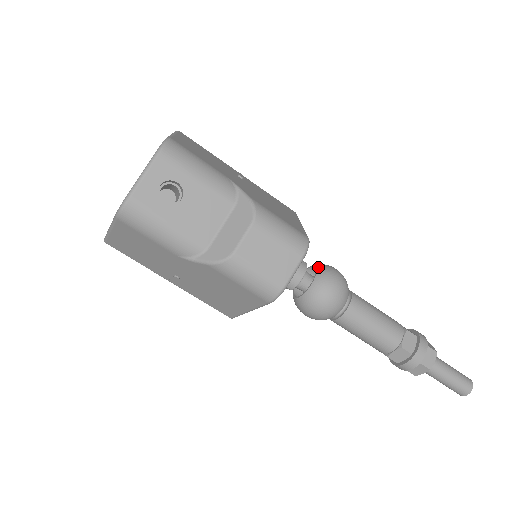
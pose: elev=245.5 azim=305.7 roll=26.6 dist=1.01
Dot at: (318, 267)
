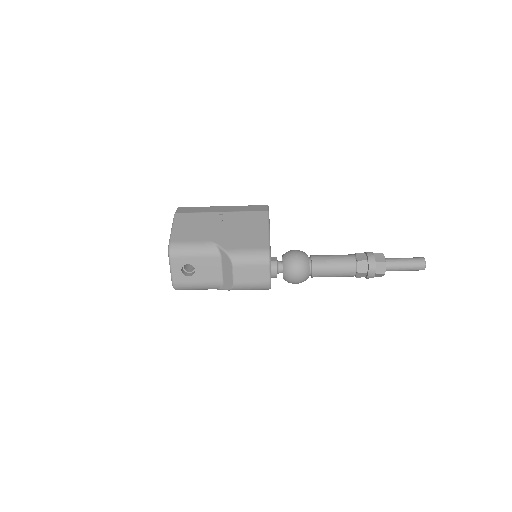
Dot at: (283, 260)
